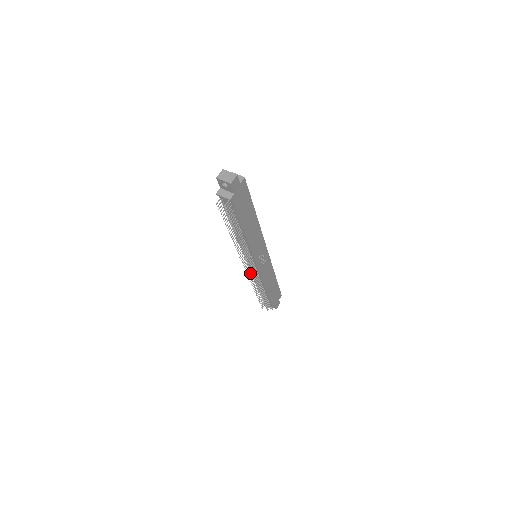
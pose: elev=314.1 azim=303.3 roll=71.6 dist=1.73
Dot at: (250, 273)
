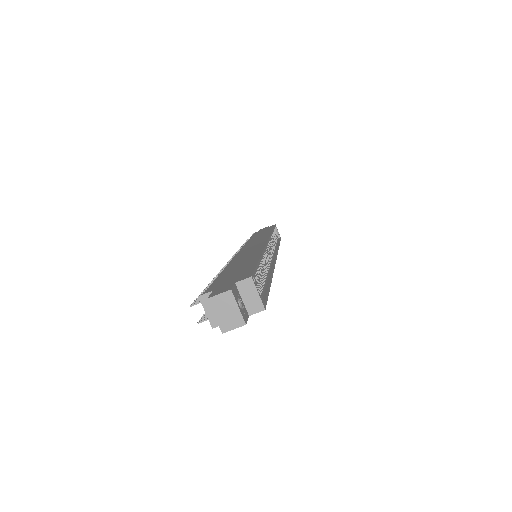
Dot at: occluded
